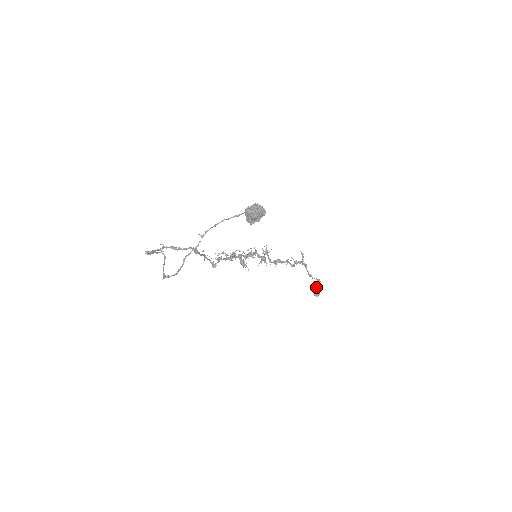
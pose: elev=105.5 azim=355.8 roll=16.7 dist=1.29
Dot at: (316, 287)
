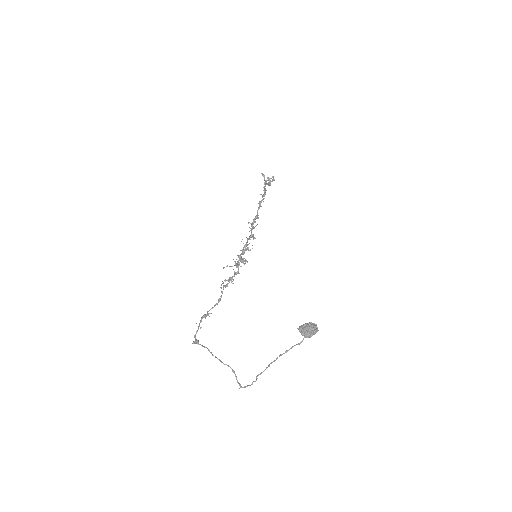
Dot at: (269, 180)
